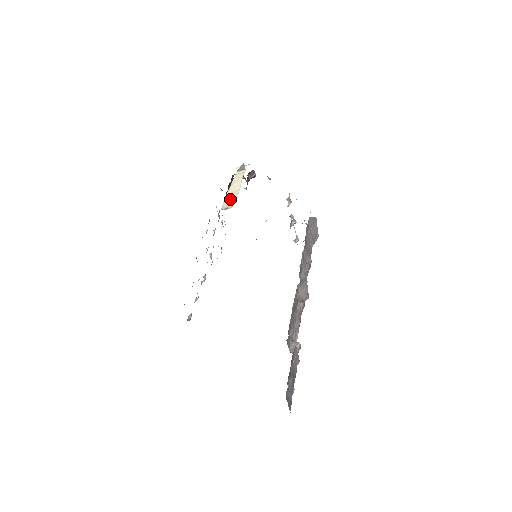
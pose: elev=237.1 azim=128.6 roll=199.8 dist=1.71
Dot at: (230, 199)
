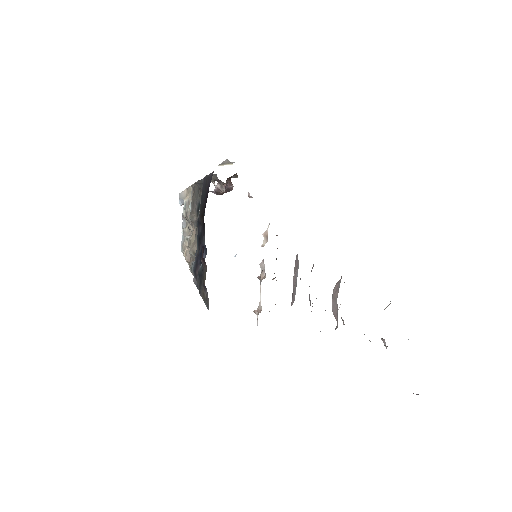
Dot at: occluded
